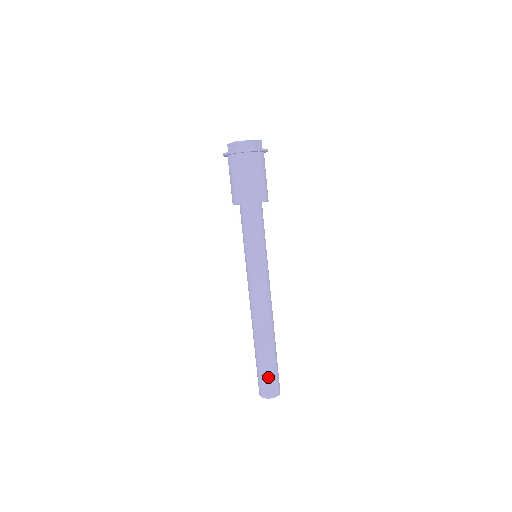
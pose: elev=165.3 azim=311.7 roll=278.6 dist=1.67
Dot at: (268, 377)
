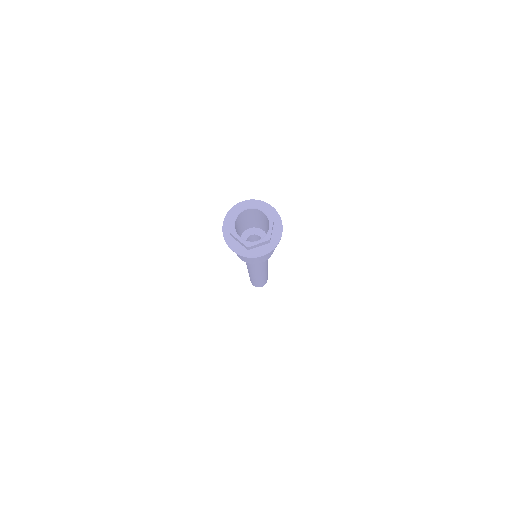
Dot at: (252, 282)
